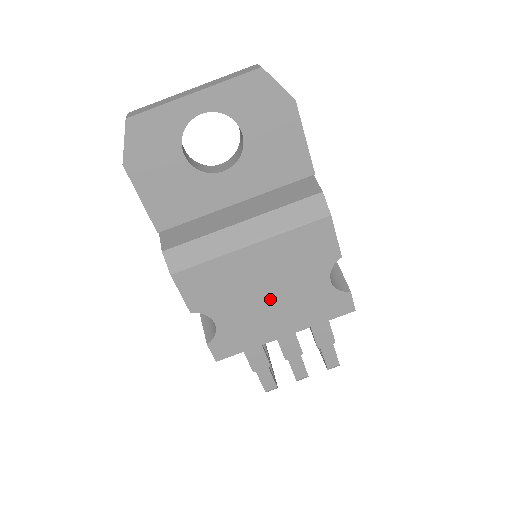
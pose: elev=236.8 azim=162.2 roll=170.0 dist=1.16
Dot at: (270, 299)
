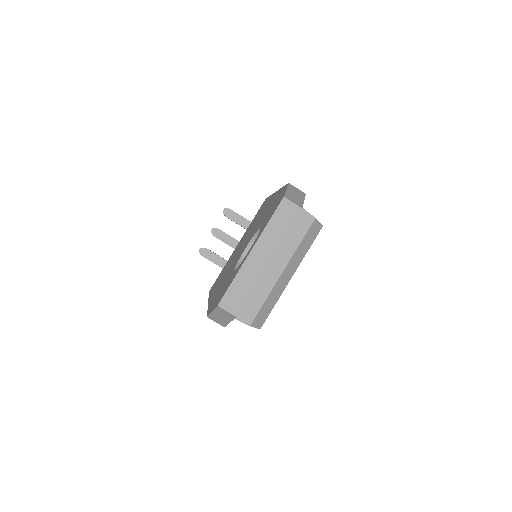
Dot at: occluded
